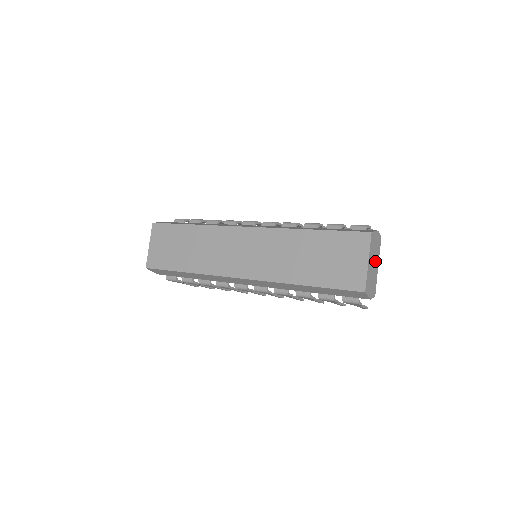
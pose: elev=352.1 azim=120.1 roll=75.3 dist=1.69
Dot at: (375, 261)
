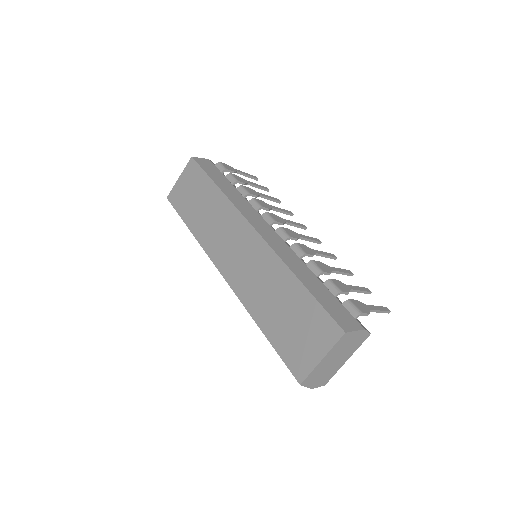
Dot at: (342, 356)
